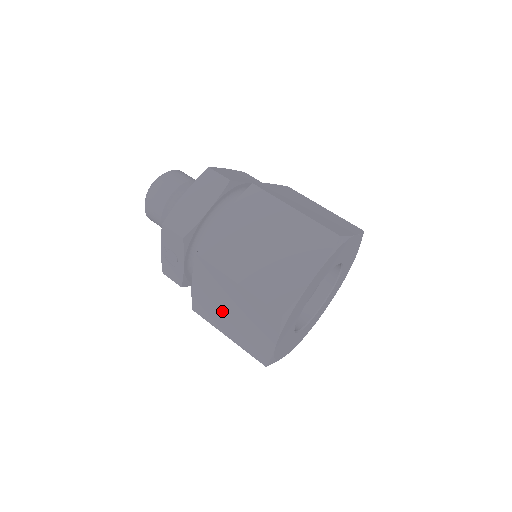
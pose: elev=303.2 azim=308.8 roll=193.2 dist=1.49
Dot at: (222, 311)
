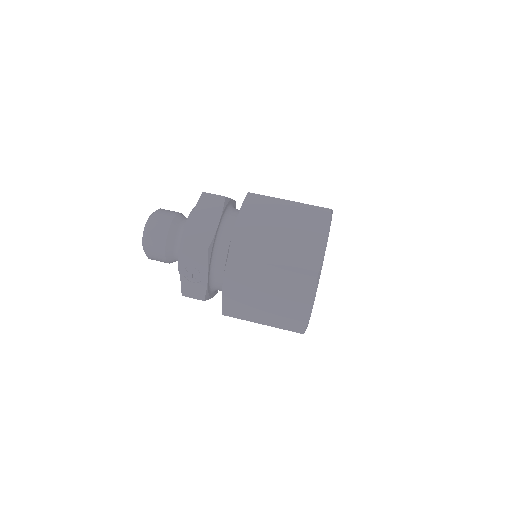
Dot at: (256, 300)
